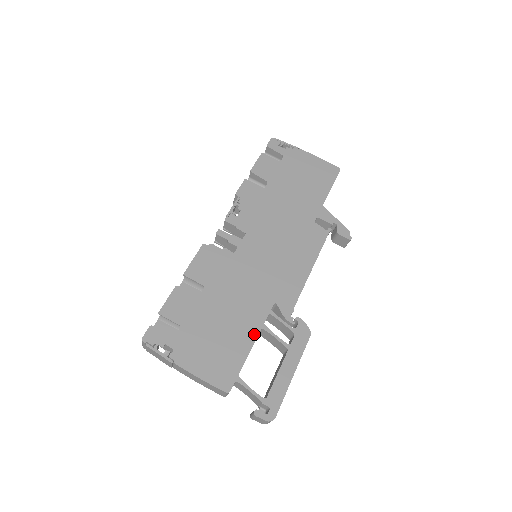
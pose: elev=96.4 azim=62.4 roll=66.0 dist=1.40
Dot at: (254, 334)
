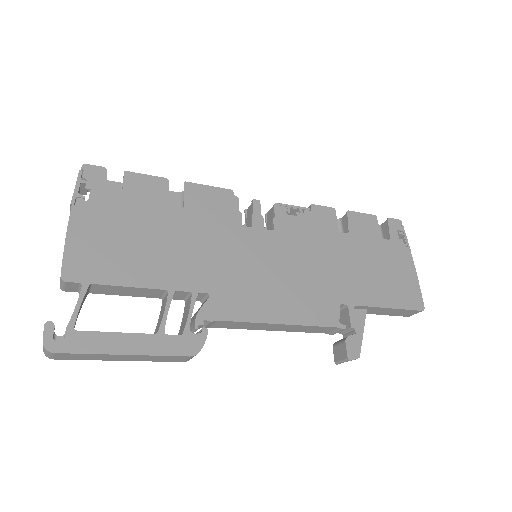
Dot at: (155, 283)
